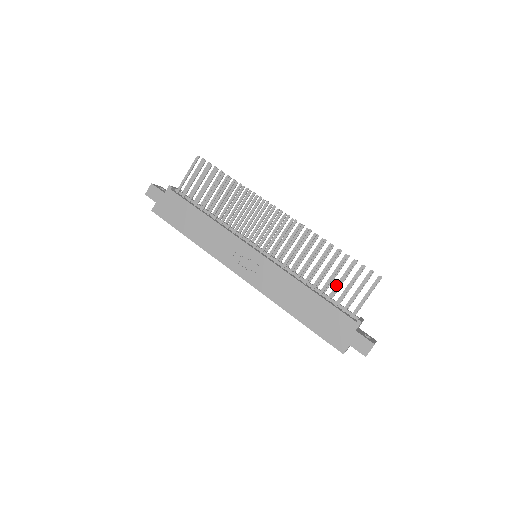
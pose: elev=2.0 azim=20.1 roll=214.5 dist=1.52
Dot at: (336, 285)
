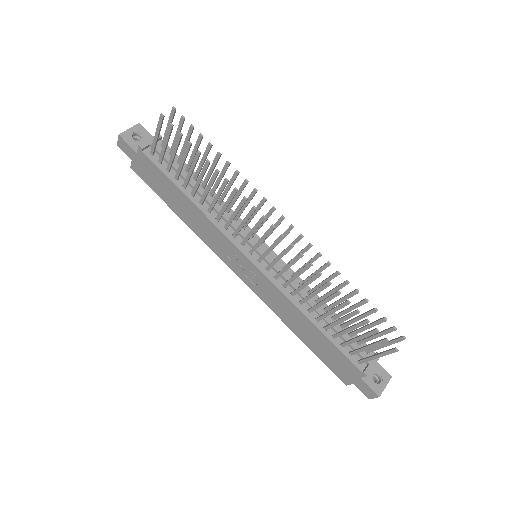
Dot at: (343, 331)
